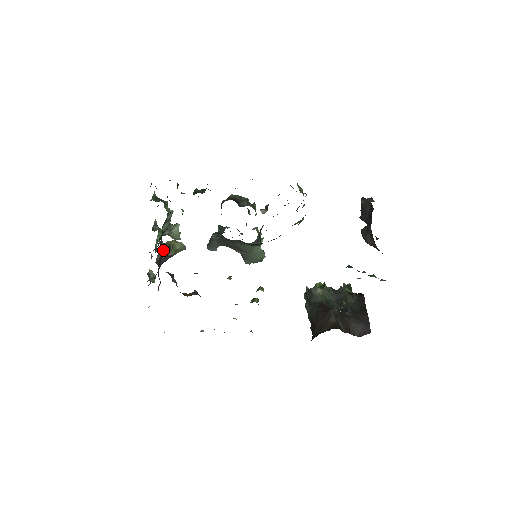
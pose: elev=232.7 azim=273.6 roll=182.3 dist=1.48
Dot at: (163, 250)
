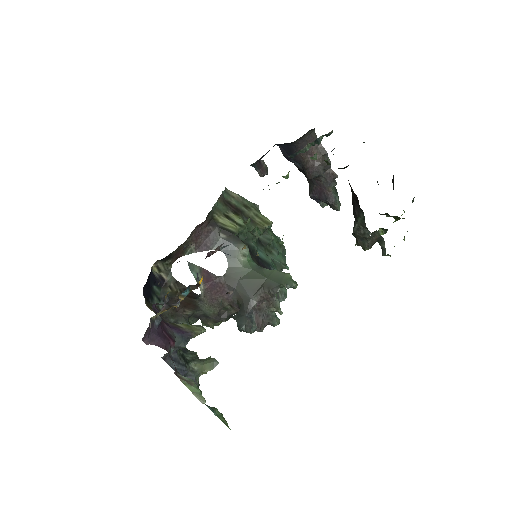
Dot at: occluded
